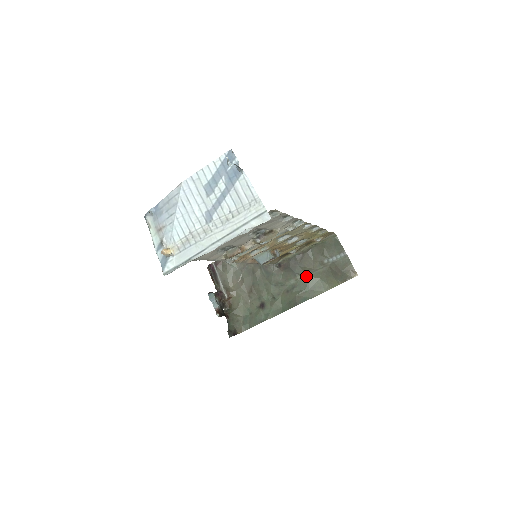
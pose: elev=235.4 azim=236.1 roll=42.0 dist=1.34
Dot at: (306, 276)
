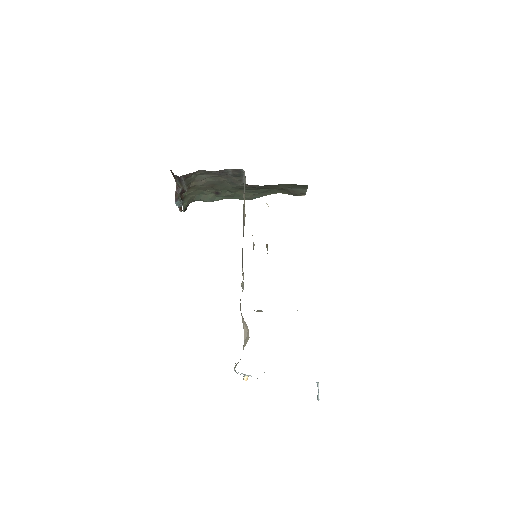
Dot at: (266, 189)
